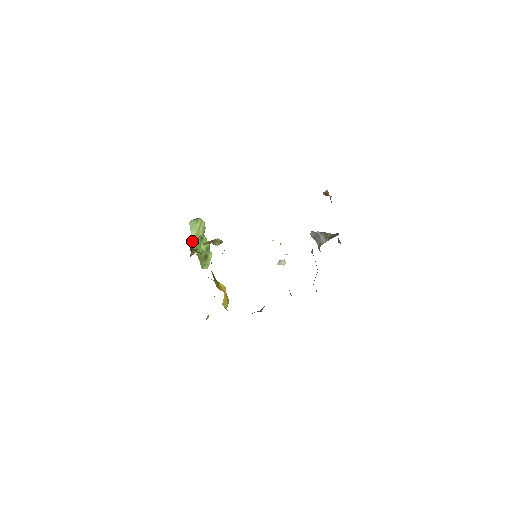
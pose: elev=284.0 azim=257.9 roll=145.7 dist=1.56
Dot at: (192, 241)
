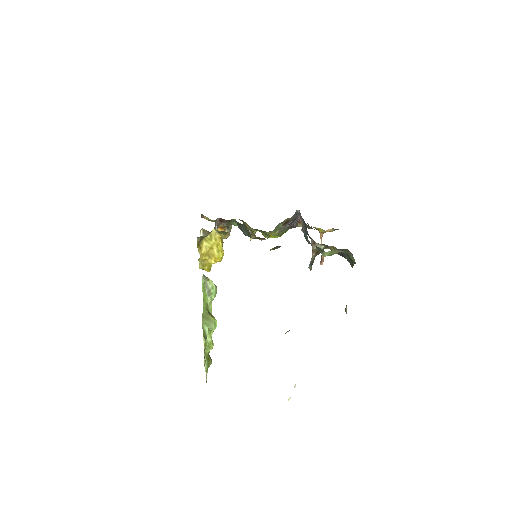
Dot at: (203, 274)
